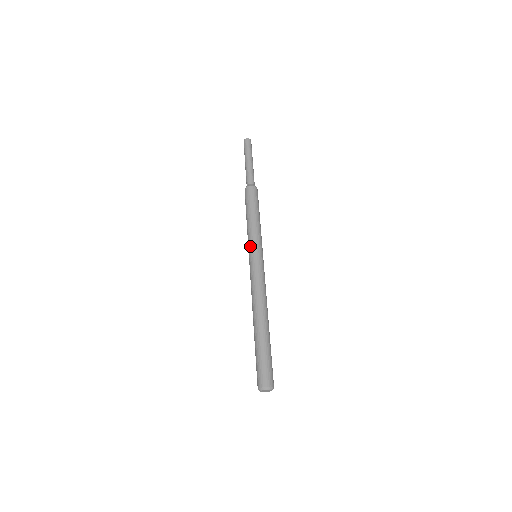
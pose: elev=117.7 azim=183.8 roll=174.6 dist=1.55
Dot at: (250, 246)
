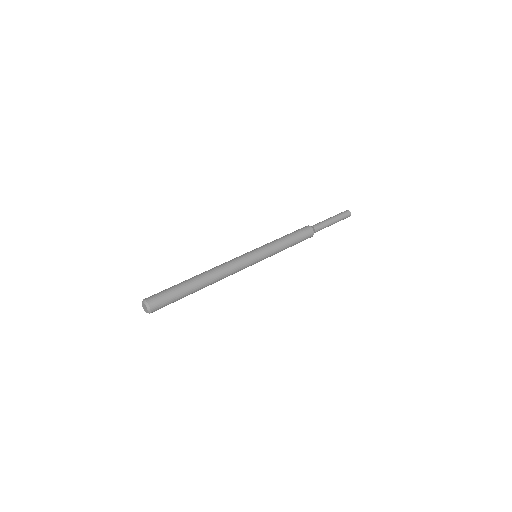
Dot at: (261, 247)
